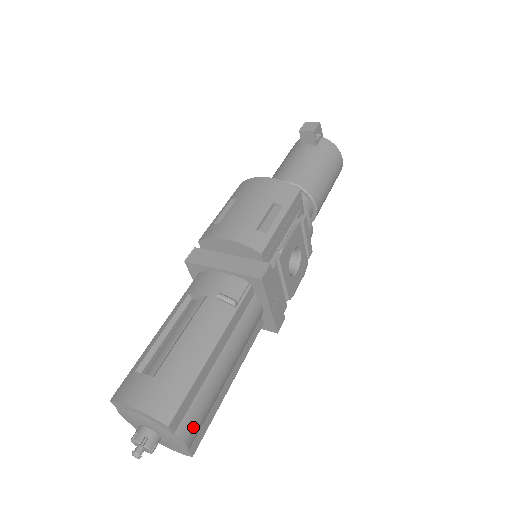
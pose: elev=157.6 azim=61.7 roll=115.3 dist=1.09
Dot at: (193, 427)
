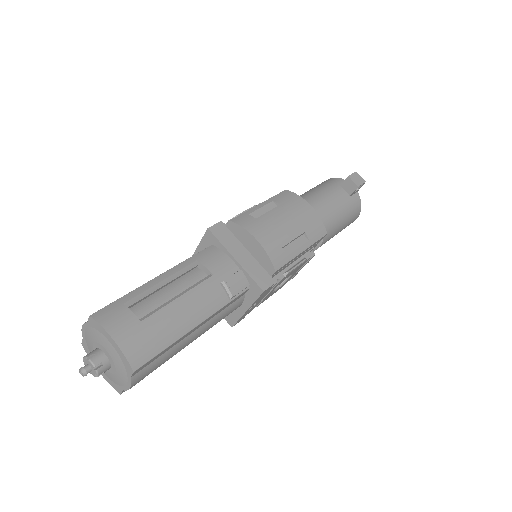
Dot at: (143, 377)
